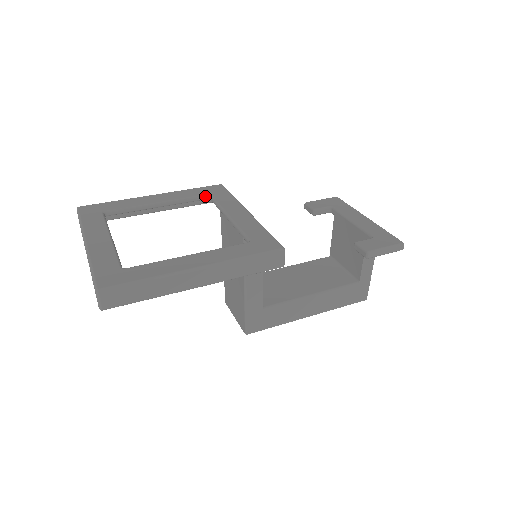
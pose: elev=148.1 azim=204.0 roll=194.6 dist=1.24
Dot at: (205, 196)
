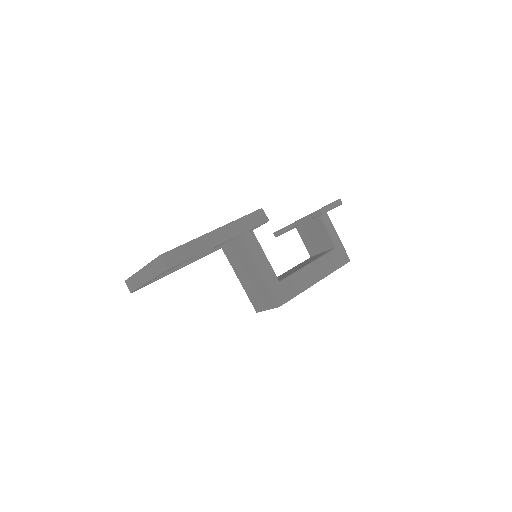
Dot at: occluded
